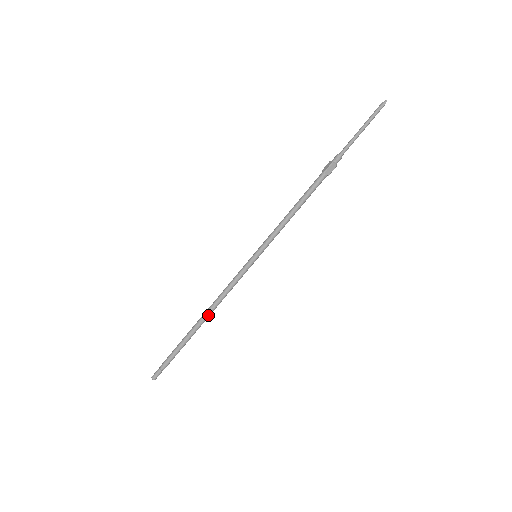
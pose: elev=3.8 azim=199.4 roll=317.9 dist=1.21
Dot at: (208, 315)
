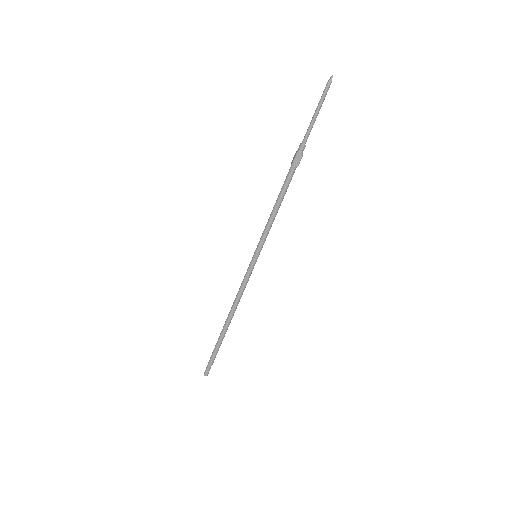
Dot at: (231, 315)
